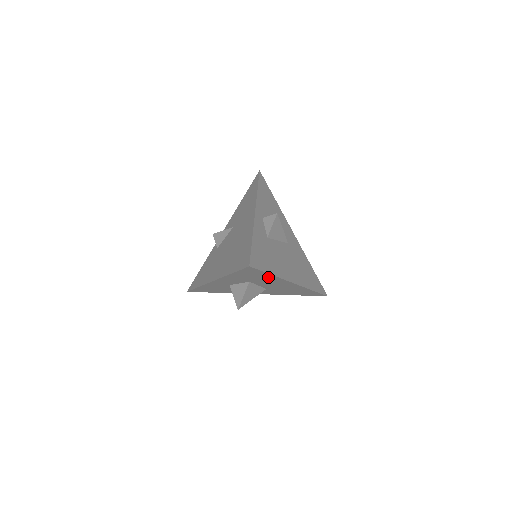
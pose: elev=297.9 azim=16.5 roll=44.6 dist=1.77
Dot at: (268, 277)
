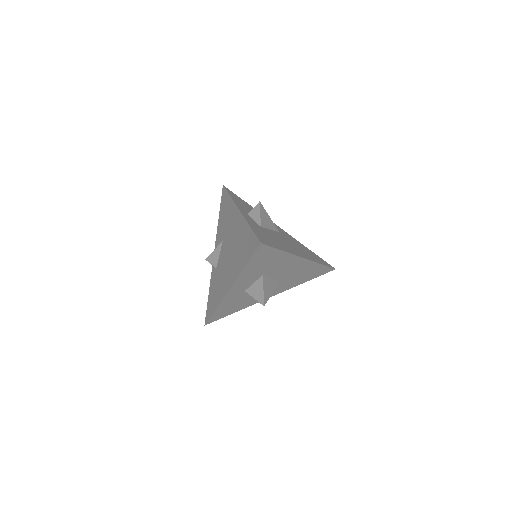
Dot at: (279, 257)
